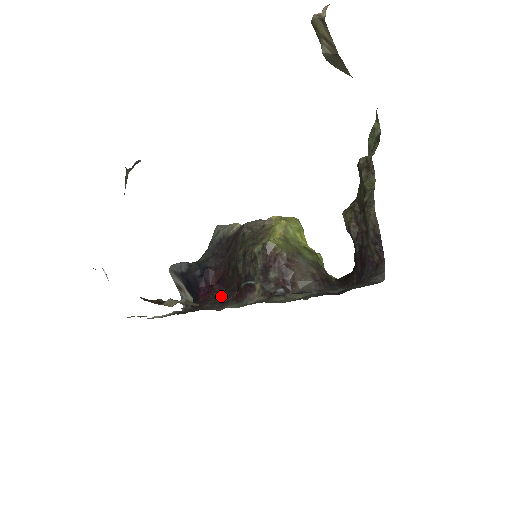
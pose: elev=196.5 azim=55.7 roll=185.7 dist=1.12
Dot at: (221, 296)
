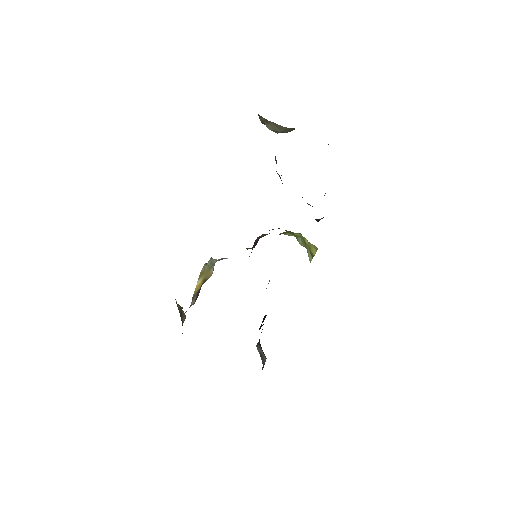
Dot at: occluded
